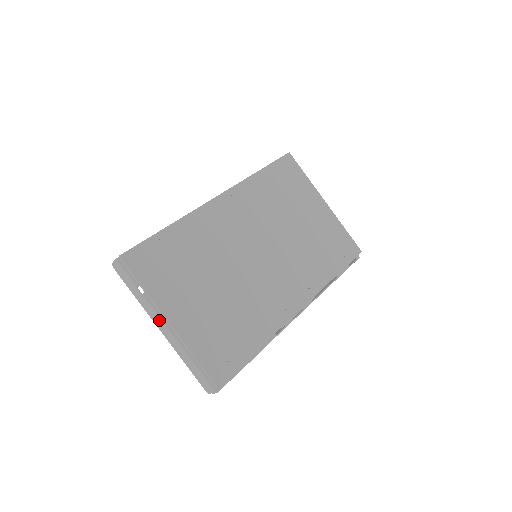
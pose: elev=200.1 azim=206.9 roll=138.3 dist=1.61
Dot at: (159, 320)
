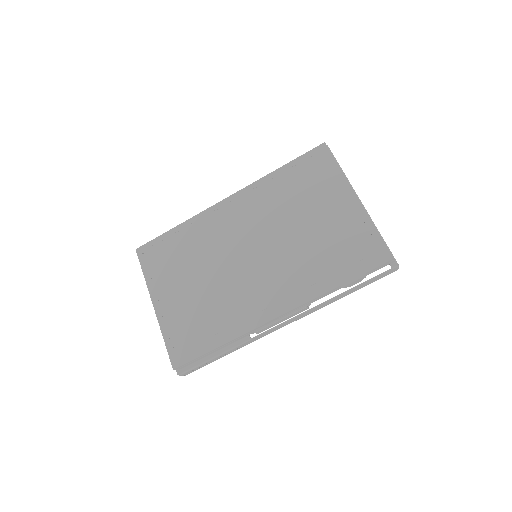
Dot at: occluded
